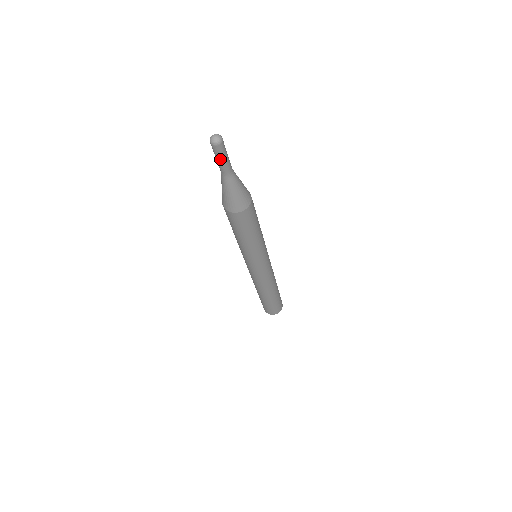
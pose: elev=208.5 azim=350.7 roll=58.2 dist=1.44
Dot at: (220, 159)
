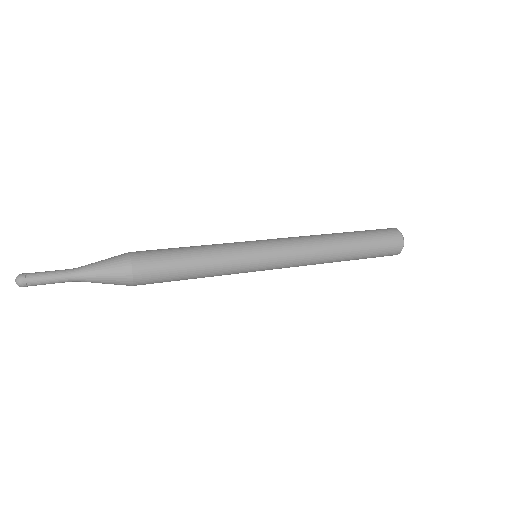
Dot at: occluded
